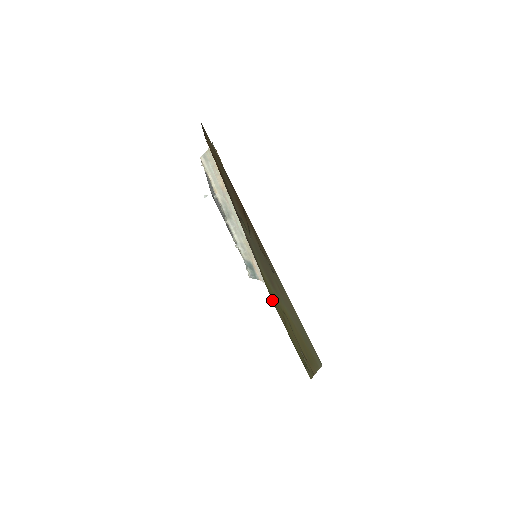
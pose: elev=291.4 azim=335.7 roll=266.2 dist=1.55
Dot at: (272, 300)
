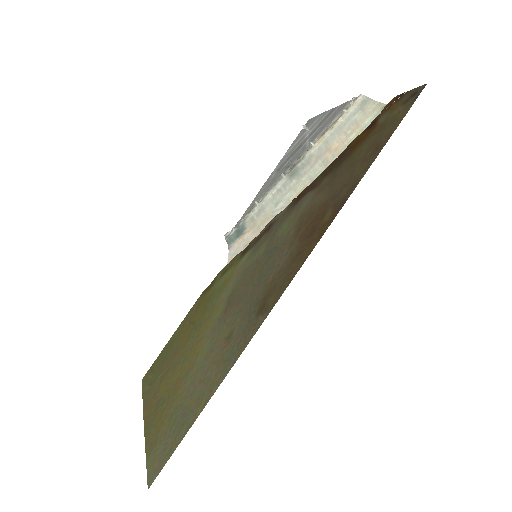
Dot at: (212, 282)
